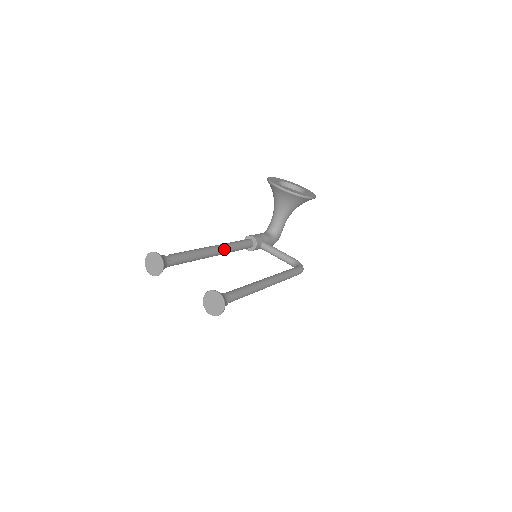
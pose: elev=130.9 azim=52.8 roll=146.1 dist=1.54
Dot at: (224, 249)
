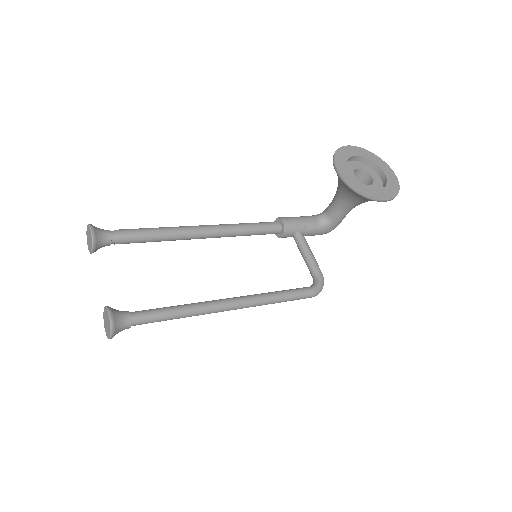
Dot at: (219, 233)
